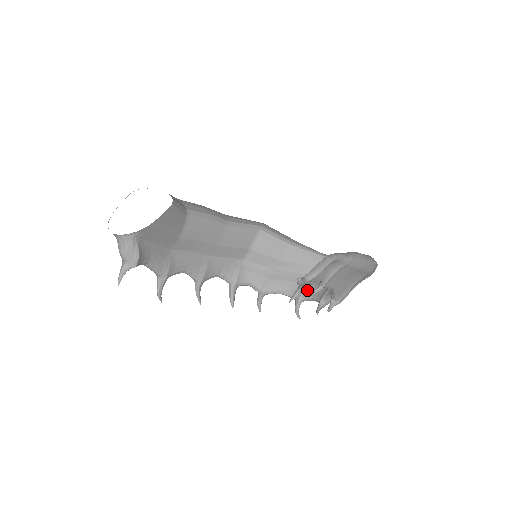
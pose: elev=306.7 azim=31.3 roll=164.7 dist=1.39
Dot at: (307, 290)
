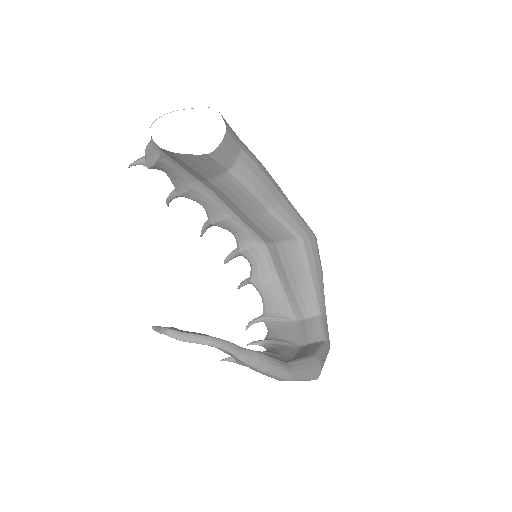
Dot at: (275, 320)
